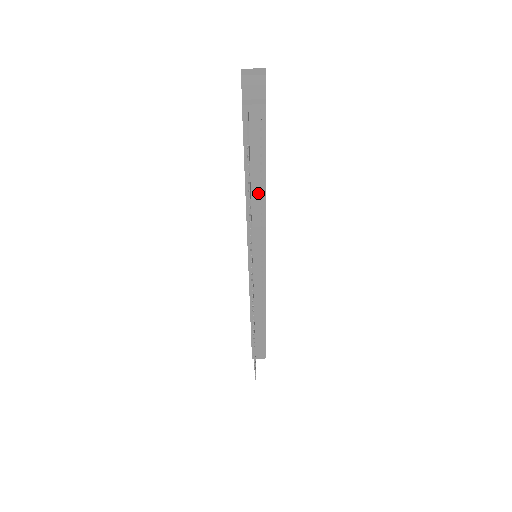
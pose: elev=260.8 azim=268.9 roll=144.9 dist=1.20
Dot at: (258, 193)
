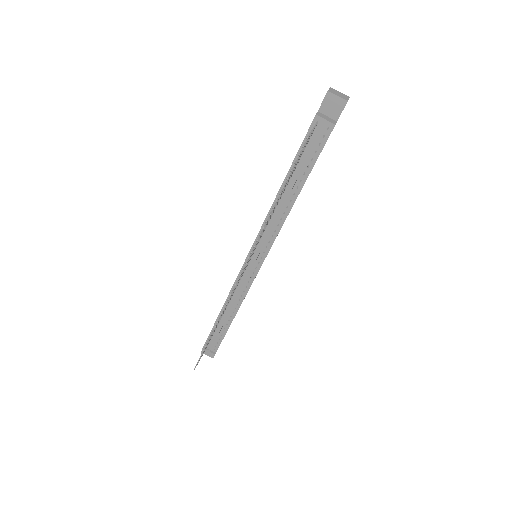
Dot at: (288, 199)
